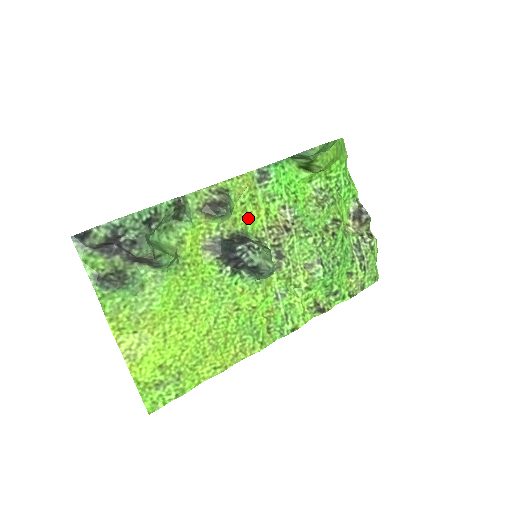
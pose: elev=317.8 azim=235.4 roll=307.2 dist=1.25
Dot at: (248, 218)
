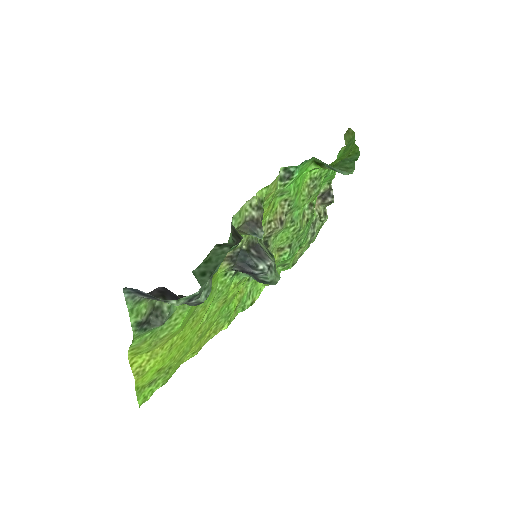
Dot at: occluded
